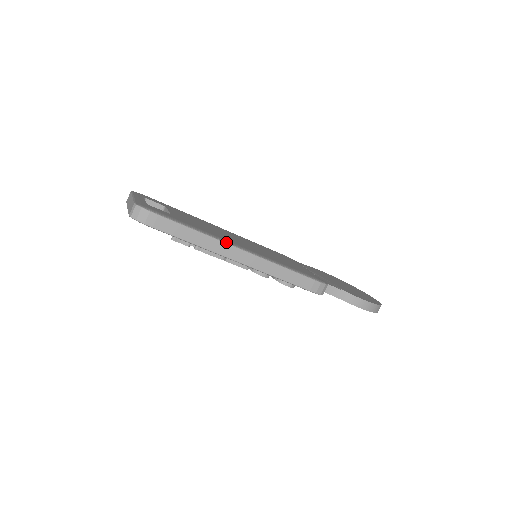
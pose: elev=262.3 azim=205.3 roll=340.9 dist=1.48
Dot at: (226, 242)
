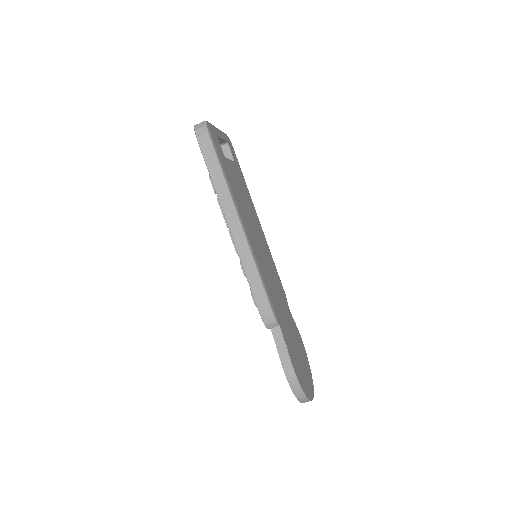
Dot at: (236, 206)
